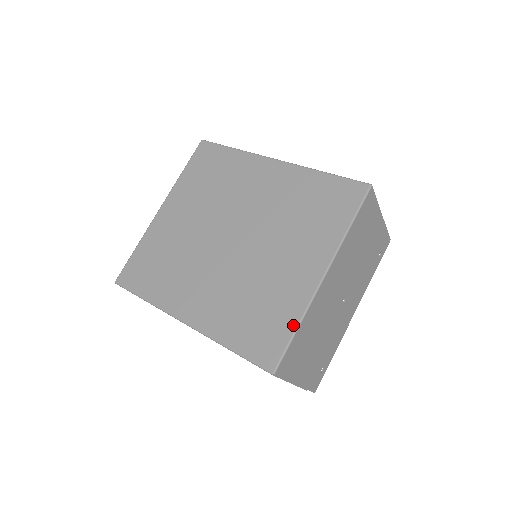
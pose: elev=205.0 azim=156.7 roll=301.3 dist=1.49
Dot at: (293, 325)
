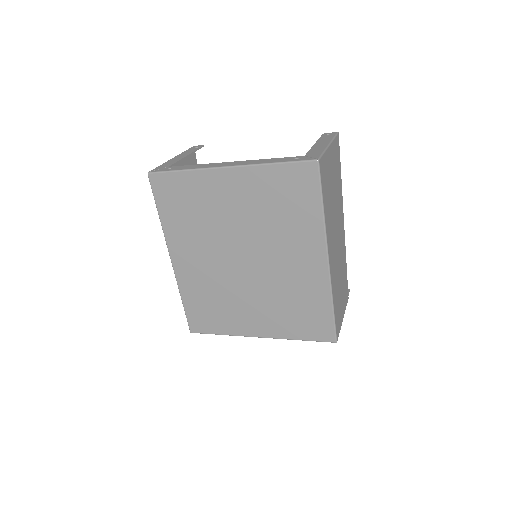
Dot at: (221, 332)
